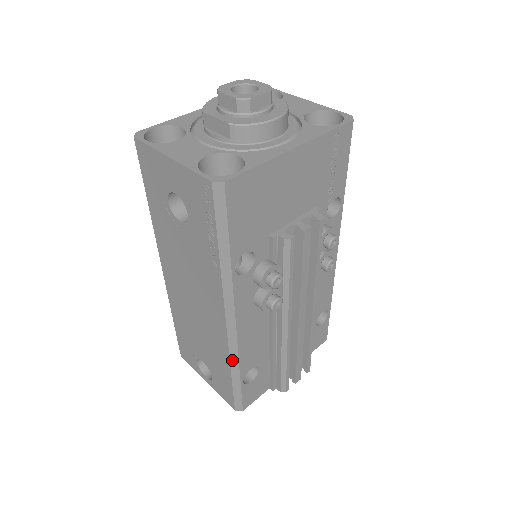
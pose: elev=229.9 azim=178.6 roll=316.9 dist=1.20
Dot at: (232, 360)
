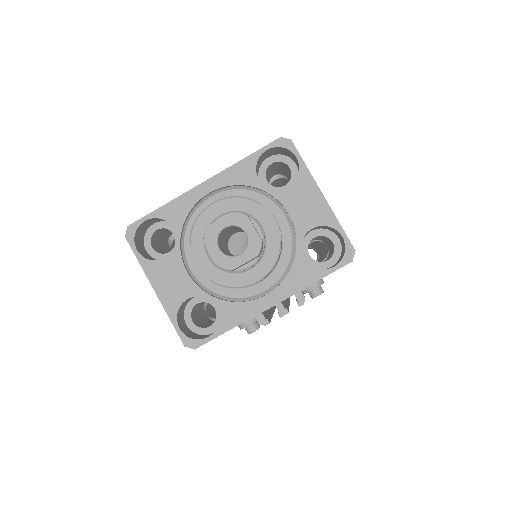
Dot at: occluded
